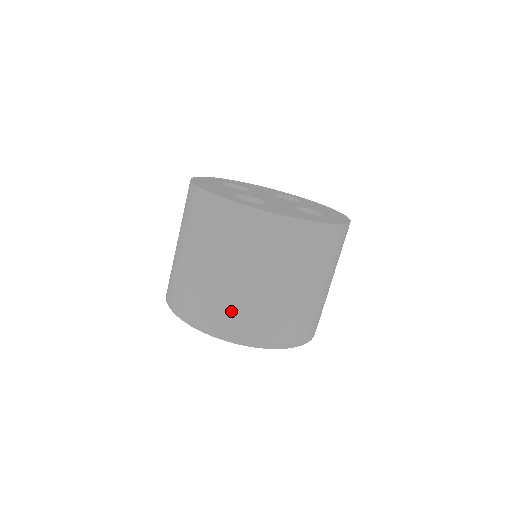
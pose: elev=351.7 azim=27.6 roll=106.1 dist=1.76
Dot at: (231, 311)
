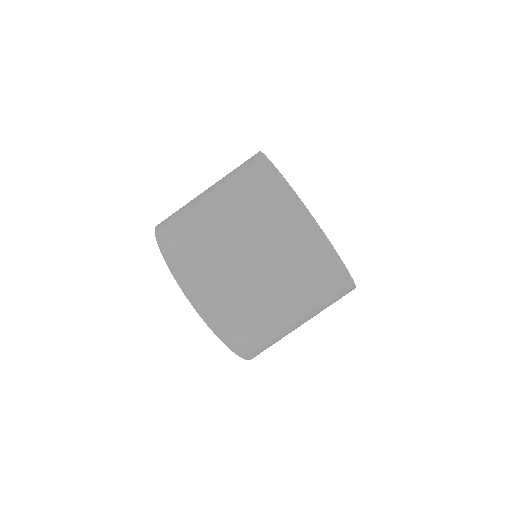
Dot at: (187, 232)
